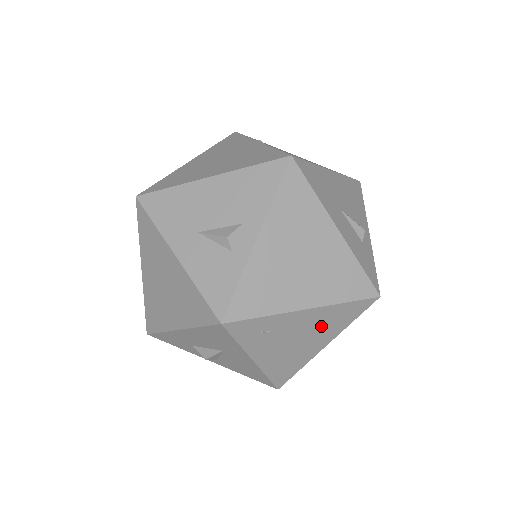
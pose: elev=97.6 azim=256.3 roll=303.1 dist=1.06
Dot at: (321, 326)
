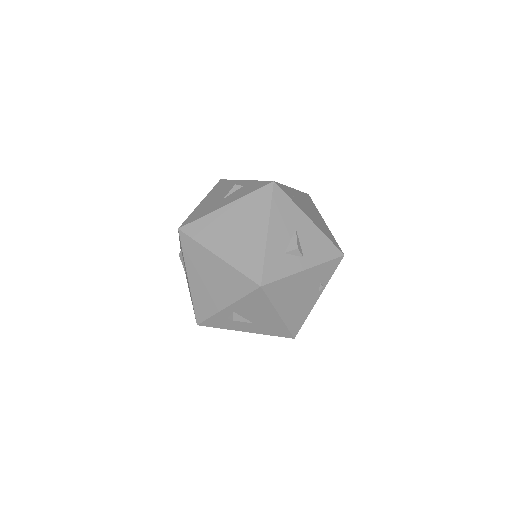
Dot at: (309, 204)
